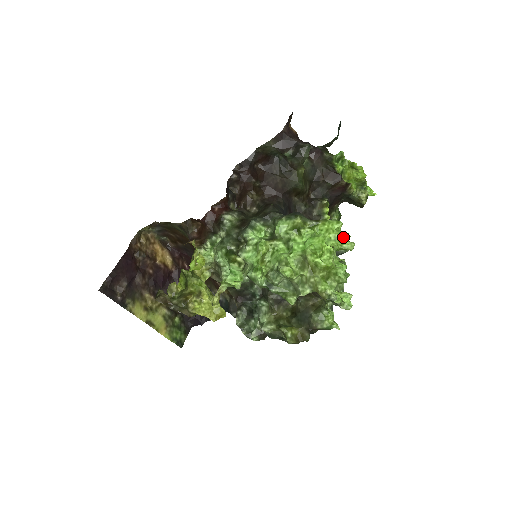
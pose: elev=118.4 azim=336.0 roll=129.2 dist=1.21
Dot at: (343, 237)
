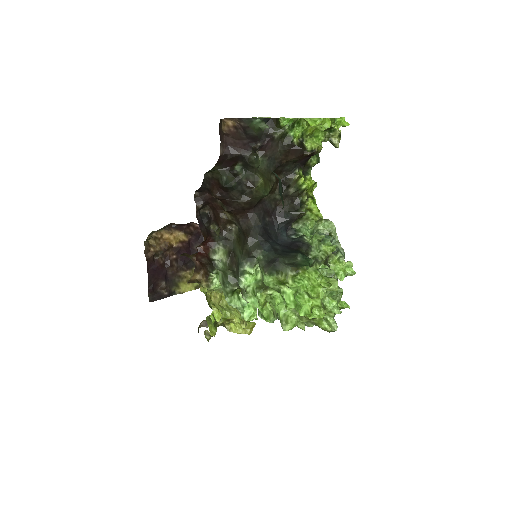
Dot at: (325, 287)
